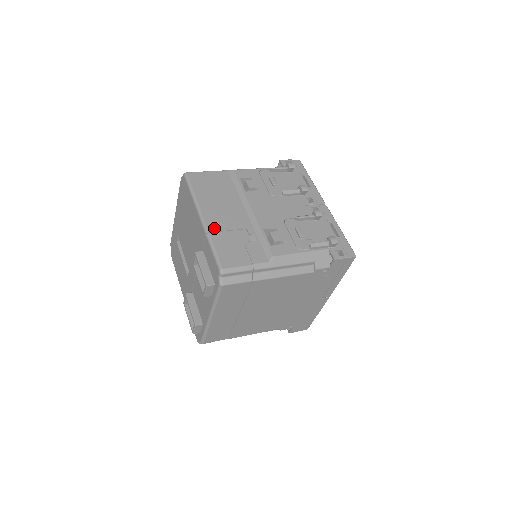
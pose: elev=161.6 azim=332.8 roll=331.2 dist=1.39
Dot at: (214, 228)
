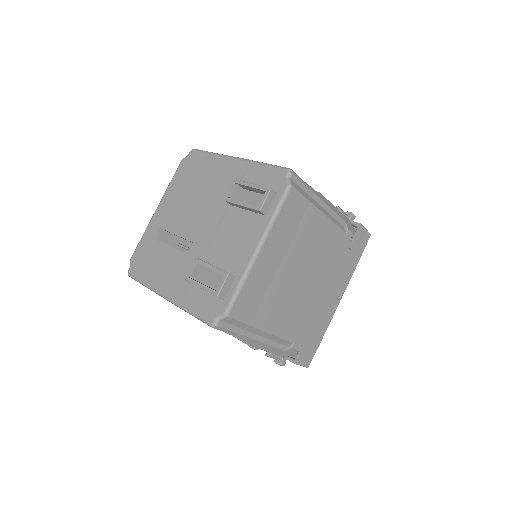
Dot at: occluded
